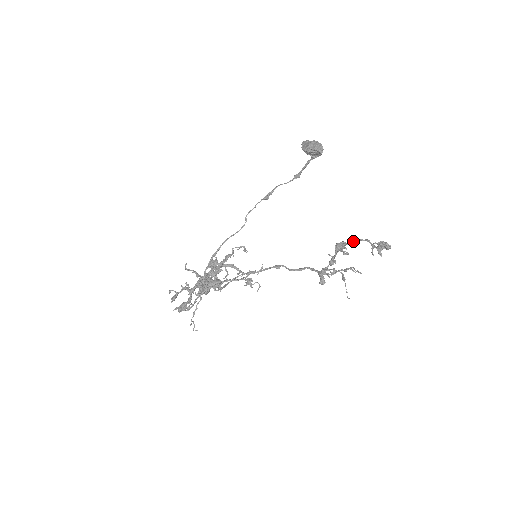
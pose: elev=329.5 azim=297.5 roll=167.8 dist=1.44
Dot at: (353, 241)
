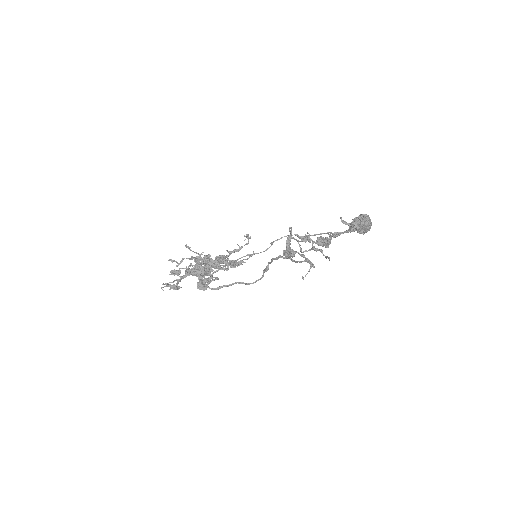
Dot at: (339, 234)
